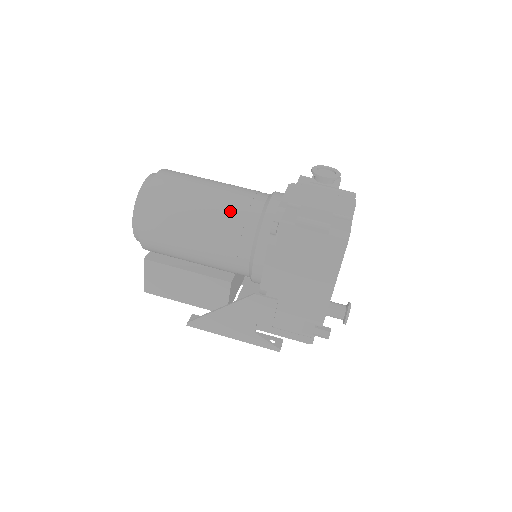
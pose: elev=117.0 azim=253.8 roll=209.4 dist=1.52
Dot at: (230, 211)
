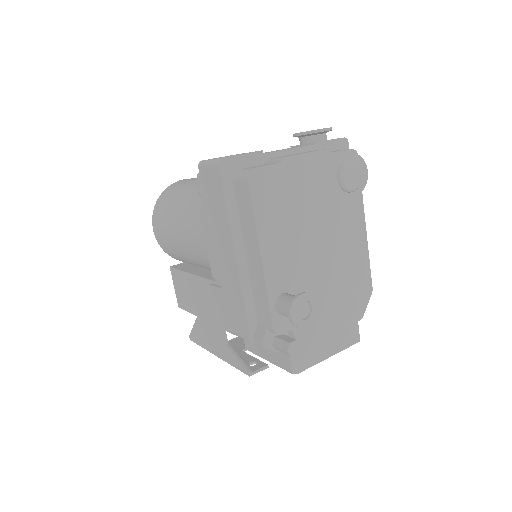
Dot at: occluded
